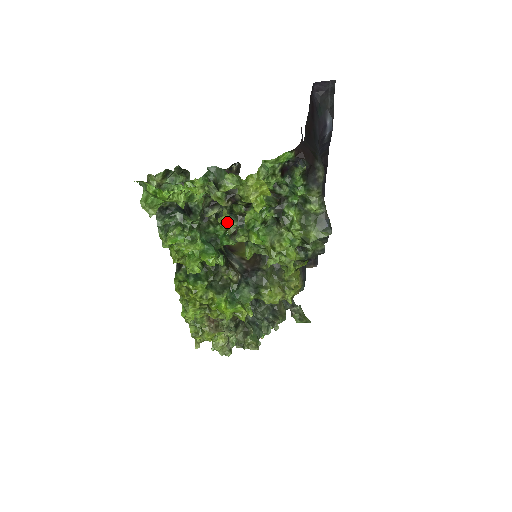
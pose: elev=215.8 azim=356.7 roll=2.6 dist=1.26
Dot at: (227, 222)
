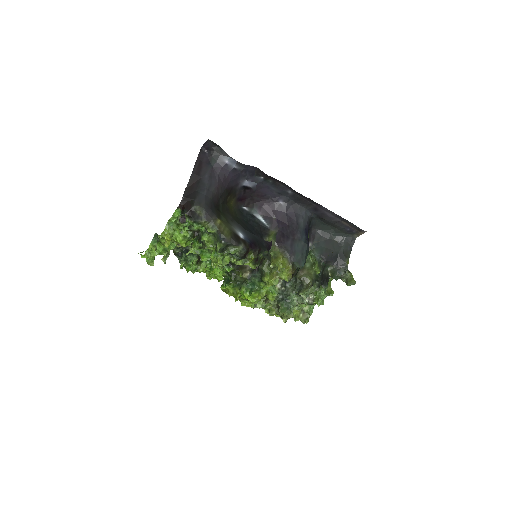
Dot at: (194, 253)
